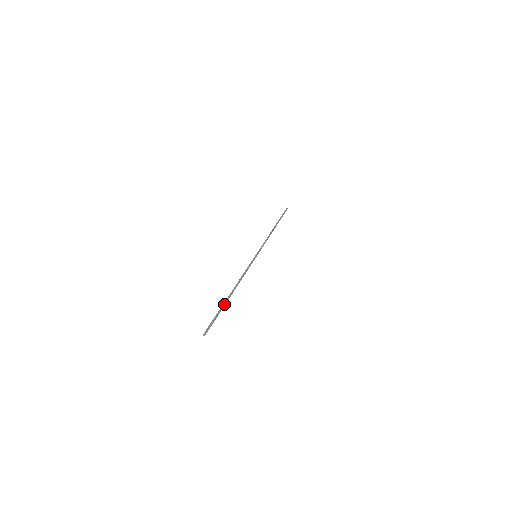
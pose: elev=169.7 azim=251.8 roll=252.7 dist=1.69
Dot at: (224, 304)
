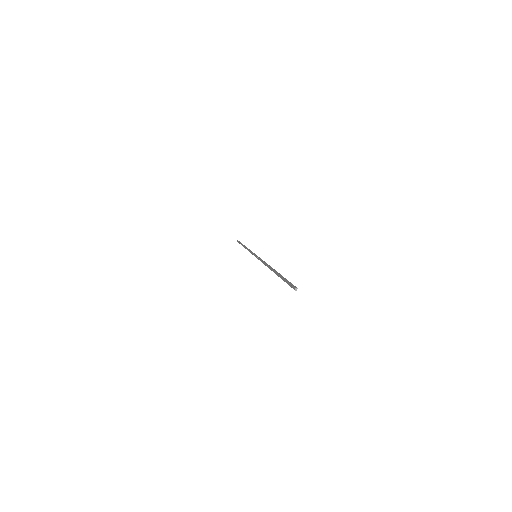
Dot at: (279, 274)
